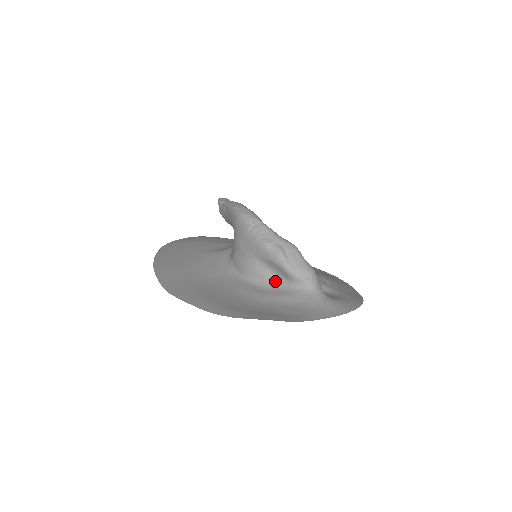
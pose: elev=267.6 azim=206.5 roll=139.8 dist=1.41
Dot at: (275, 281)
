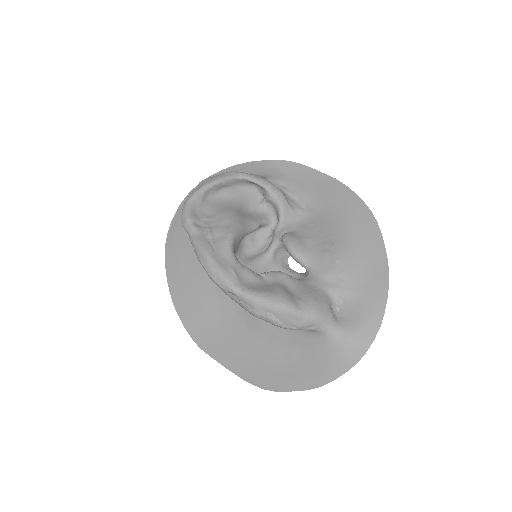
Dot at: occluded
